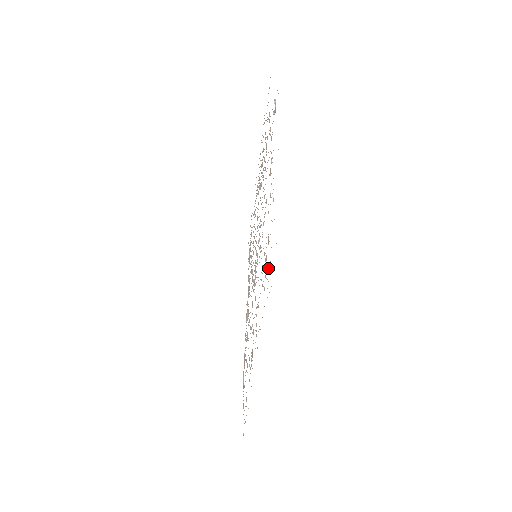
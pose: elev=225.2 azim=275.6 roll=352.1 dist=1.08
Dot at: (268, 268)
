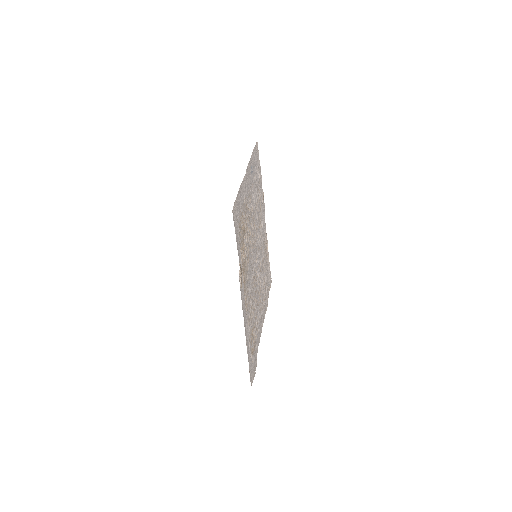
Dot at: (255, 352)
